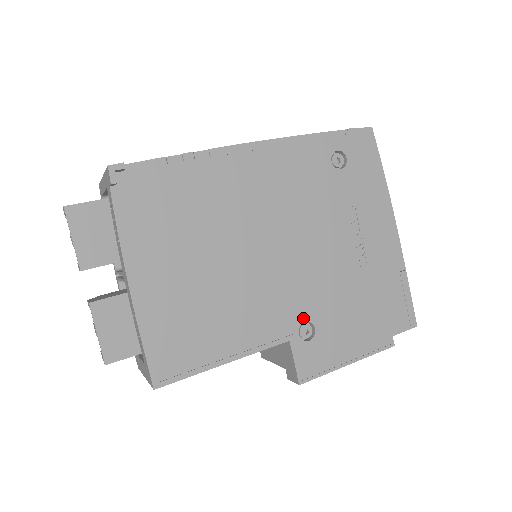
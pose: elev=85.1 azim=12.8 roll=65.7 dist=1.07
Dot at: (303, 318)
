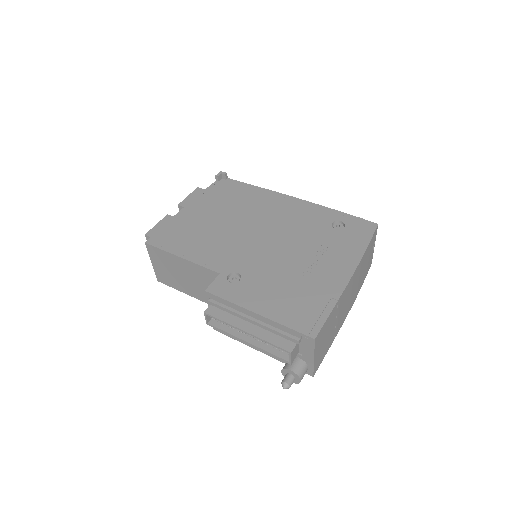
Dot at: (239, 271)
